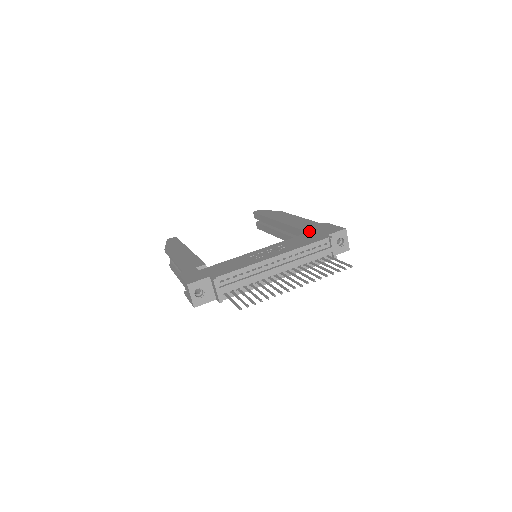
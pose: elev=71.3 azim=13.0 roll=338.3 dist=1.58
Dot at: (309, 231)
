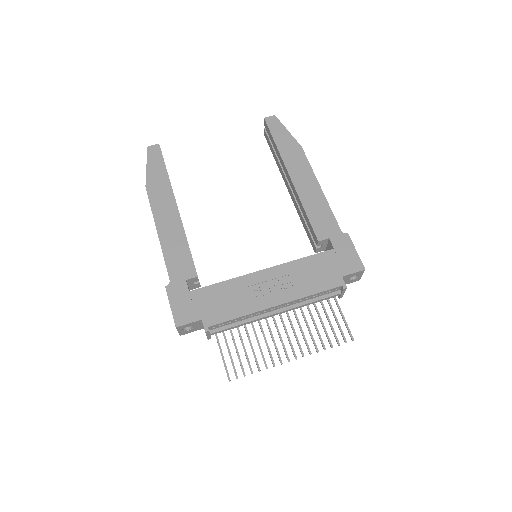
Dot at: (324, 241)
